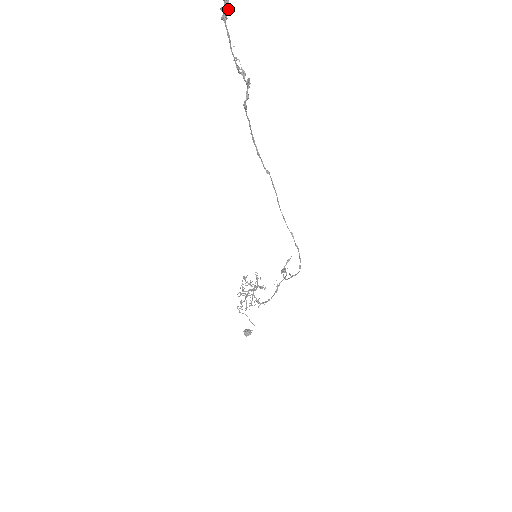
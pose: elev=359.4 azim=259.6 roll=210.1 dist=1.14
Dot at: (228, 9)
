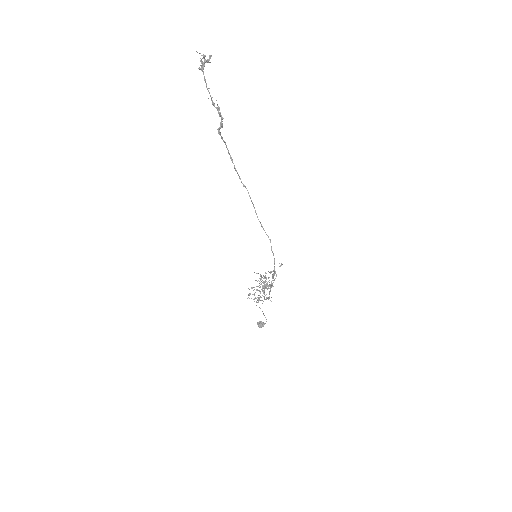
Dot at: (205, 62)
